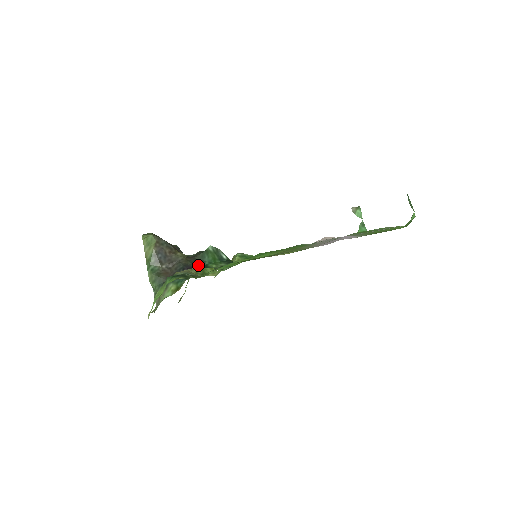
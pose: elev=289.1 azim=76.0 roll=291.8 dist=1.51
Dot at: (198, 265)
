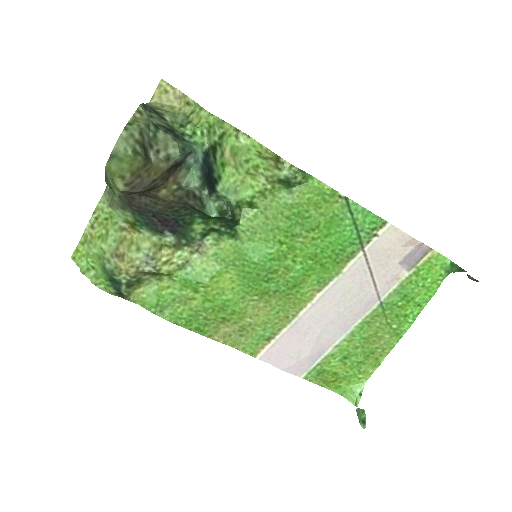
Dot at: (179, 218)
